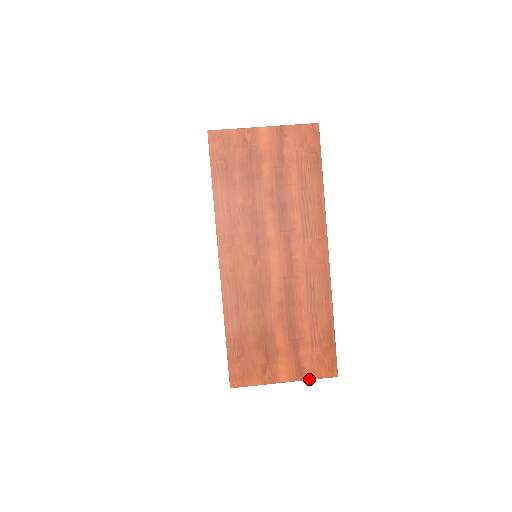
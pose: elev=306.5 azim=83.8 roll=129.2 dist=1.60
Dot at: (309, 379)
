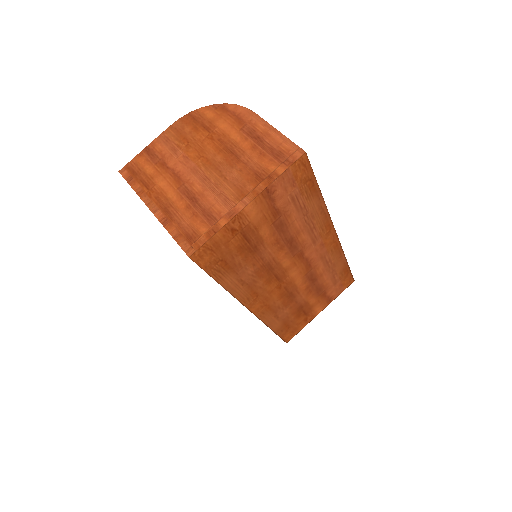
Dot at: occluded
